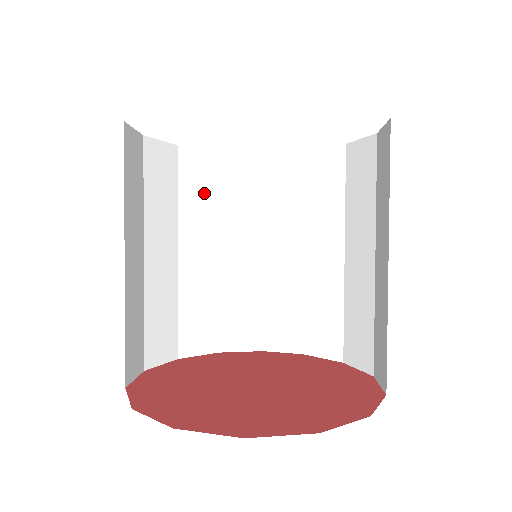
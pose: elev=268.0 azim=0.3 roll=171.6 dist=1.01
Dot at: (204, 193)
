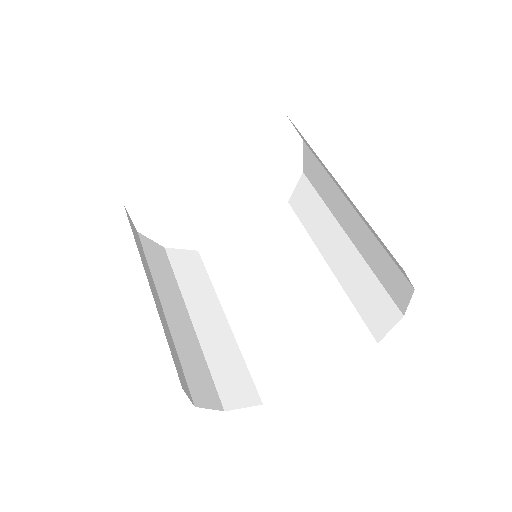
Dot at: (197, 277)
